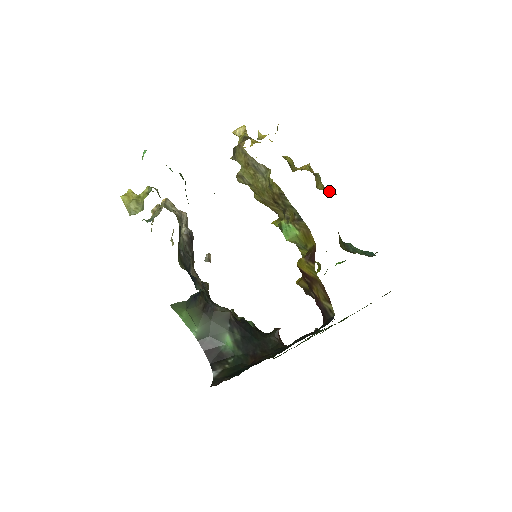
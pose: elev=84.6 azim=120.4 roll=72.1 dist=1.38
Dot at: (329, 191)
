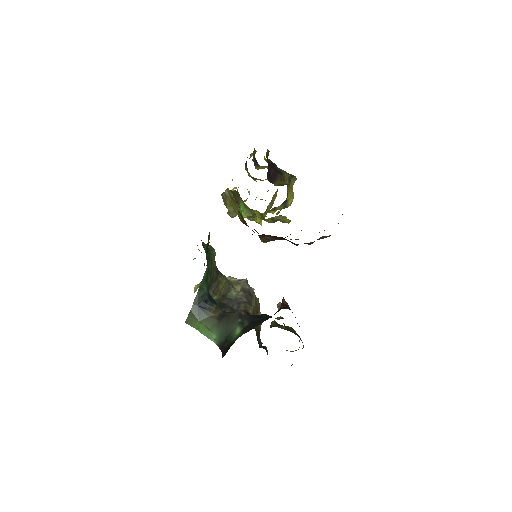
Dot at: occluded
